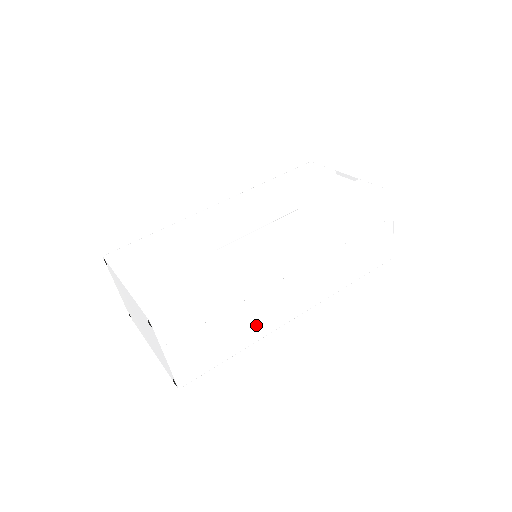
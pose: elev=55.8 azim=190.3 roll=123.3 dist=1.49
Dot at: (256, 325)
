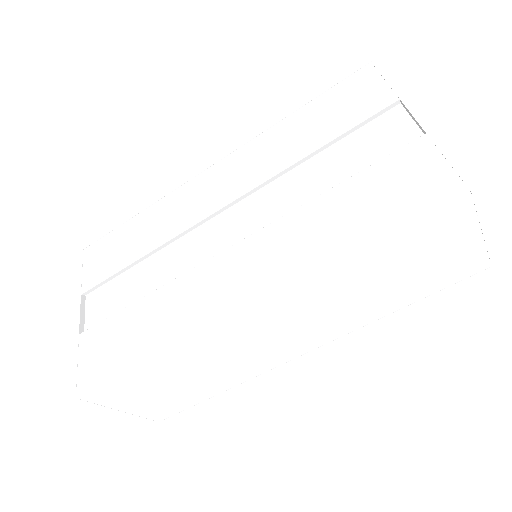
Dot at: (234, 373)
